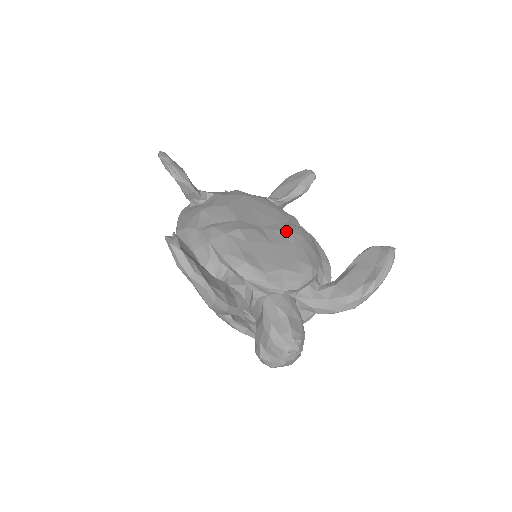
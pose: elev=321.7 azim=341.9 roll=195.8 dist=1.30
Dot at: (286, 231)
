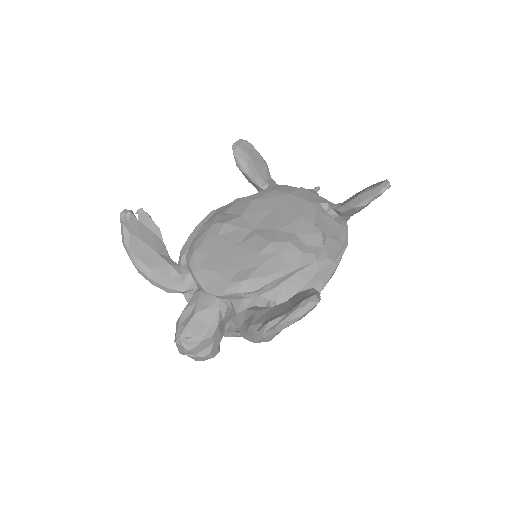
Dot at: (266, 239)
